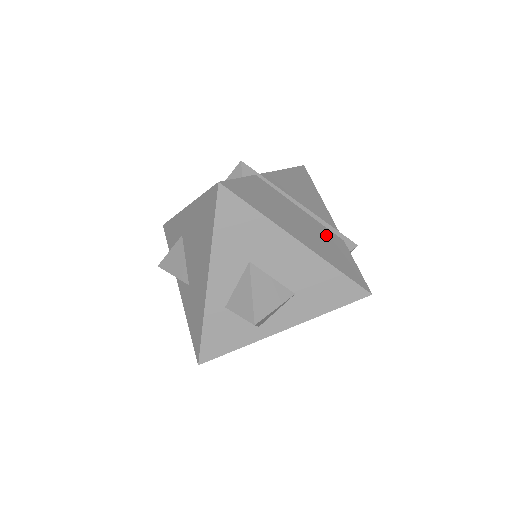
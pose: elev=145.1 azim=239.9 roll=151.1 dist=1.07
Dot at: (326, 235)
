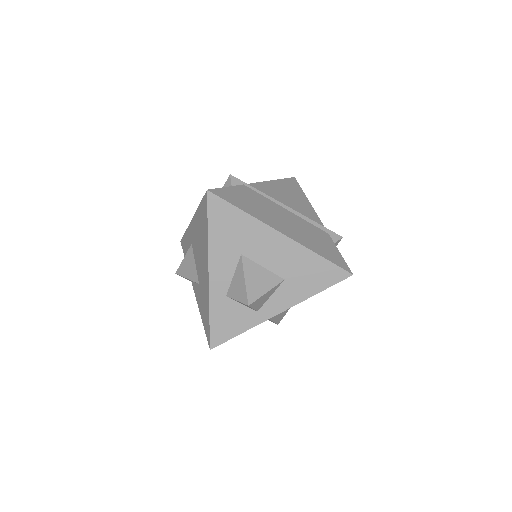
Dot at: (310, 229)
